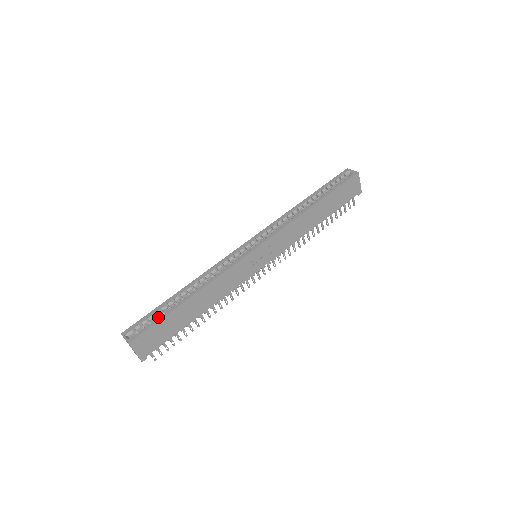
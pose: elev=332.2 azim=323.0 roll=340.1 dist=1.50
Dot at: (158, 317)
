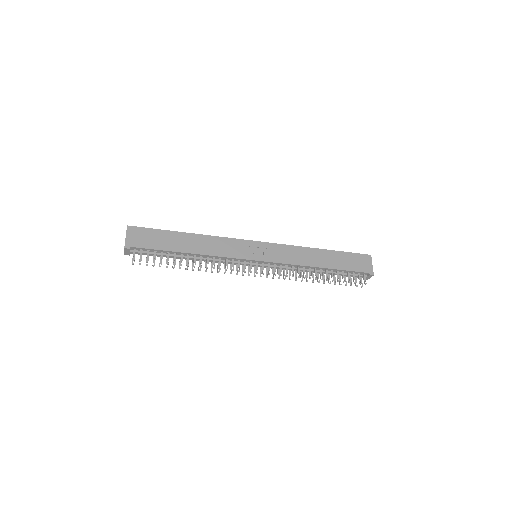
Dot at: occluded
